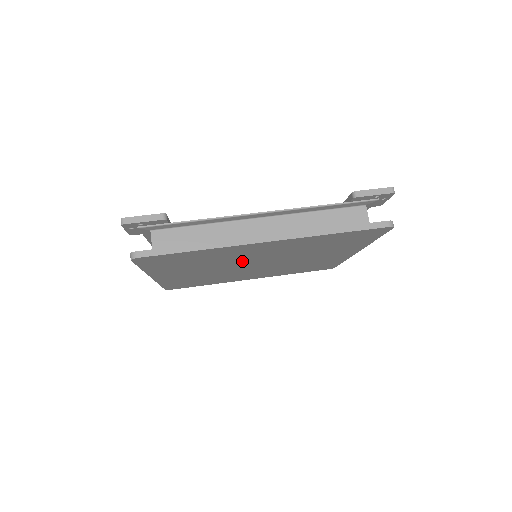
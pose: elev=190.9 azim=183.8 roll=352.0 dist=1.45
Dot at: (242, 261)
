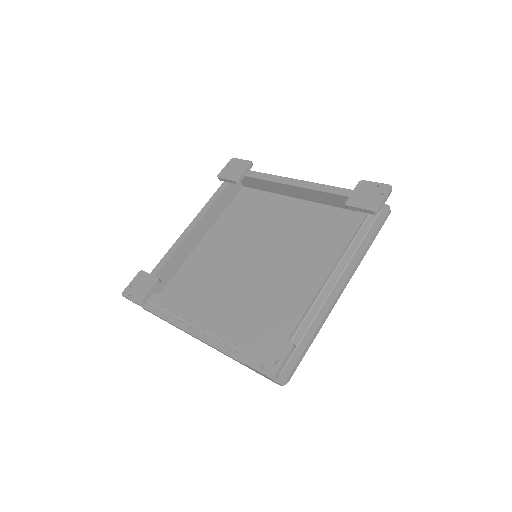
Dot at: occluded
